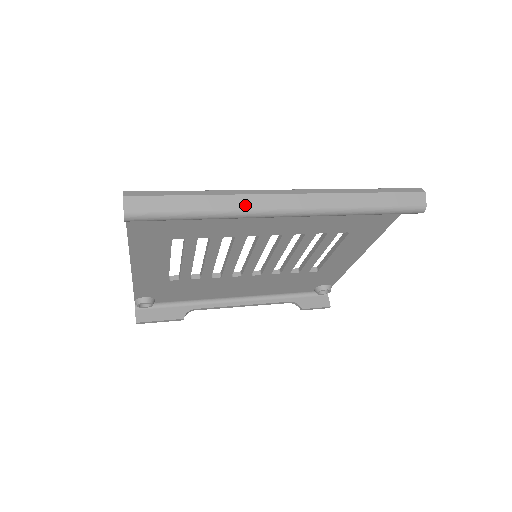
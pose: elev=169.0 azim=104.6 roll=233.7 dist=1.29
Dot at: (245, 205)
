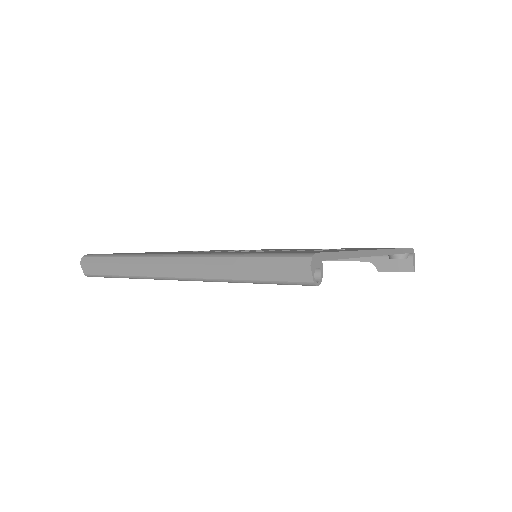
Dot at: (146, 272)
